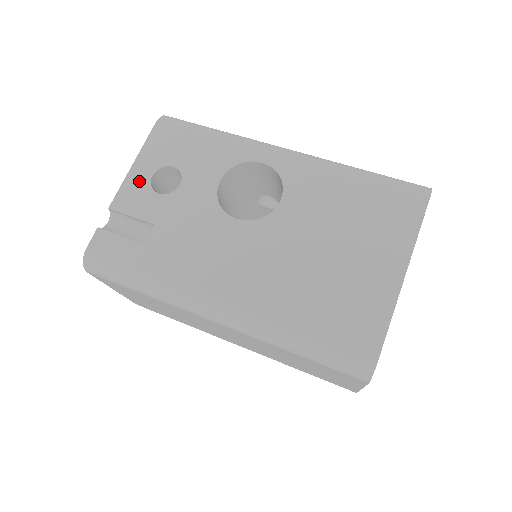
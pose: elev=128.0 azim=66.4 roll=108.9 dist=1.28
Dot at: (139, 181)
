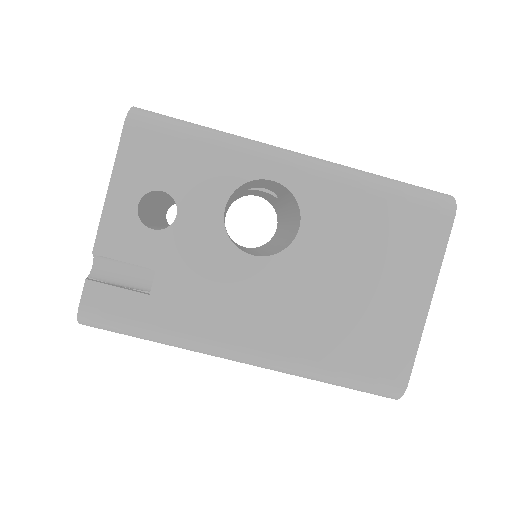
Dot at: (122, 214)
